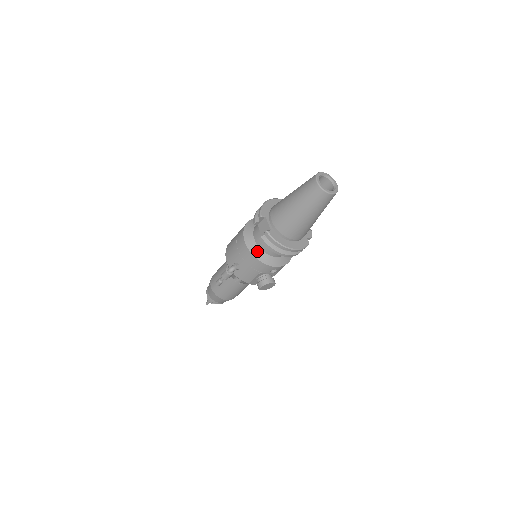
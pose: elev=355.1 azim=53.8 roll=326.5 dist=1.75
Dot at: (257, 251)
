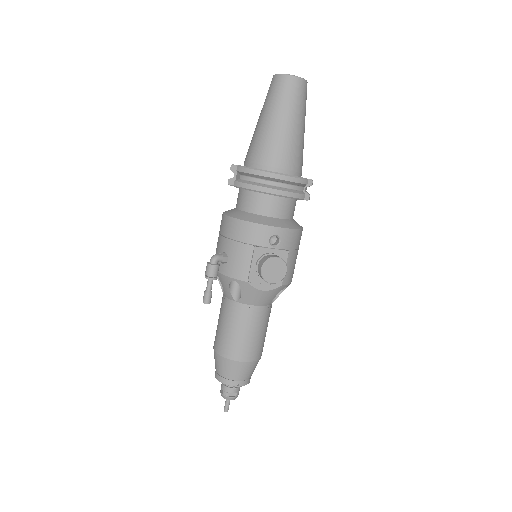
Dot at: (240, 214)
